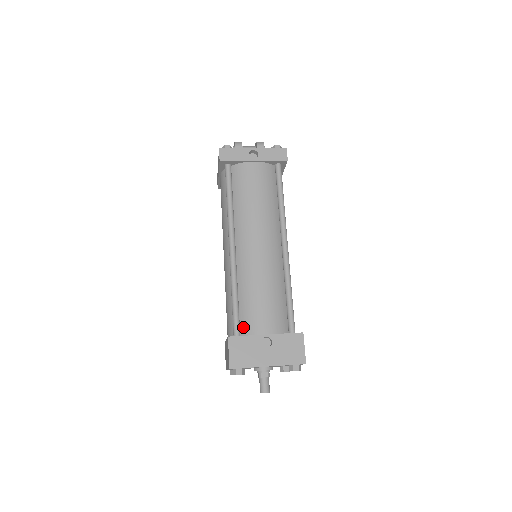
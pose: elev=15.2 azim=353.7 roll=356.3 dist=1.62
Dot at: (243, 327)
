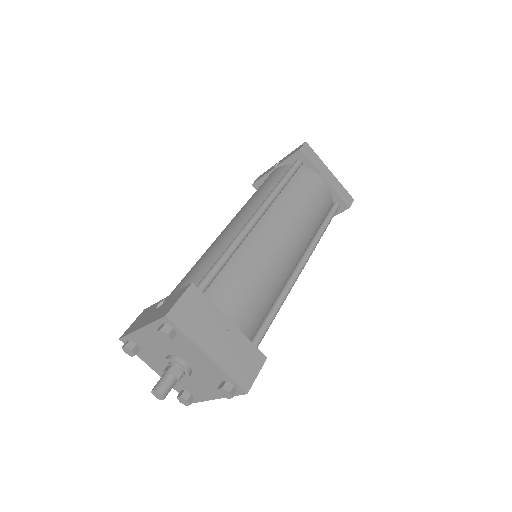
Dot at: occluded
